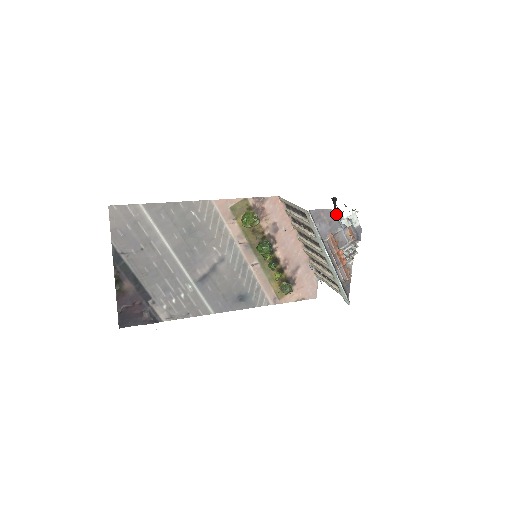
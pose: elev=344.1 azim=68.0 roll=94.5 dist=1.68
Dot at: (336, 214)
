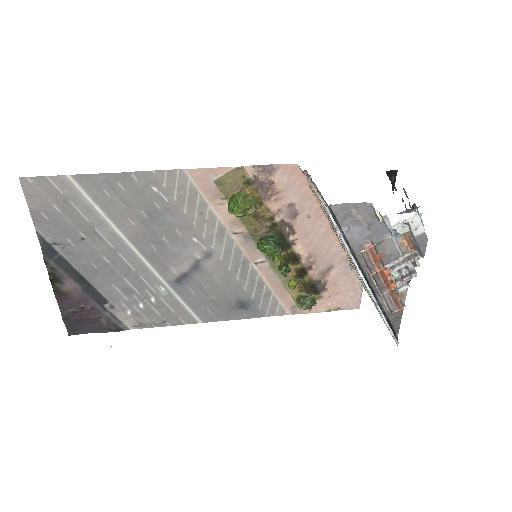
Dot at: (378, 215)
